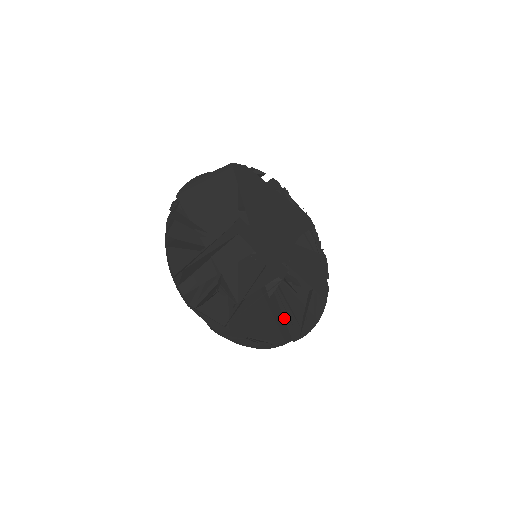
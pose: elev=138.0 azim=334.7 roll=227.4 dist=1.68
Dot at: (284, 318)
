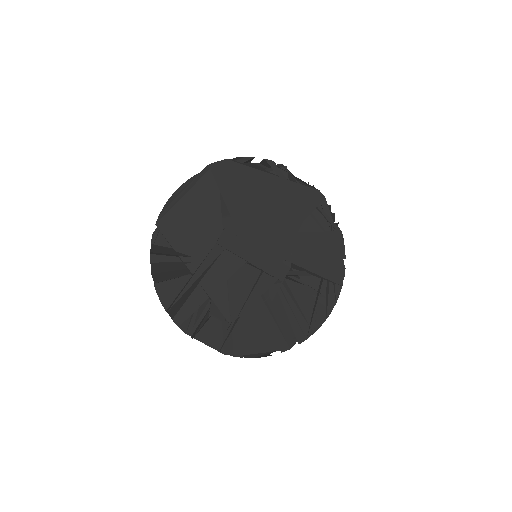
Dot at: (289, 320)
